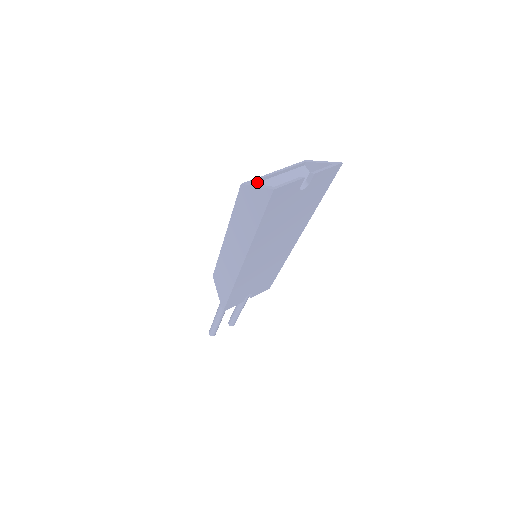
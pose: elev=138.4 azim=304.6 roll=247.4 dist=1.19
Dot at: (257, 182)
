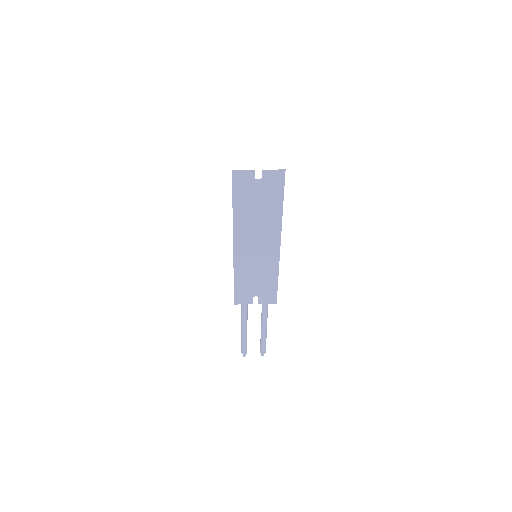
Dot at: occluded
